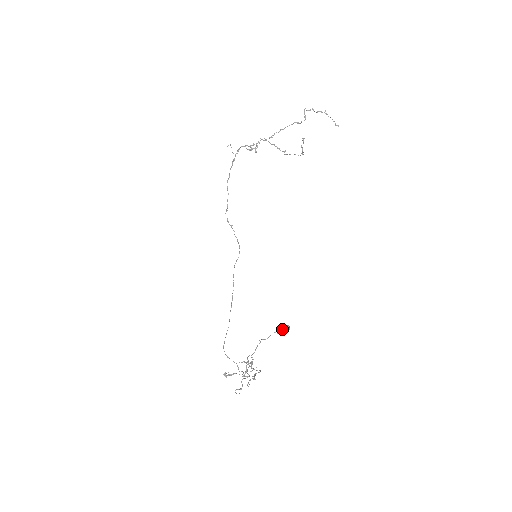
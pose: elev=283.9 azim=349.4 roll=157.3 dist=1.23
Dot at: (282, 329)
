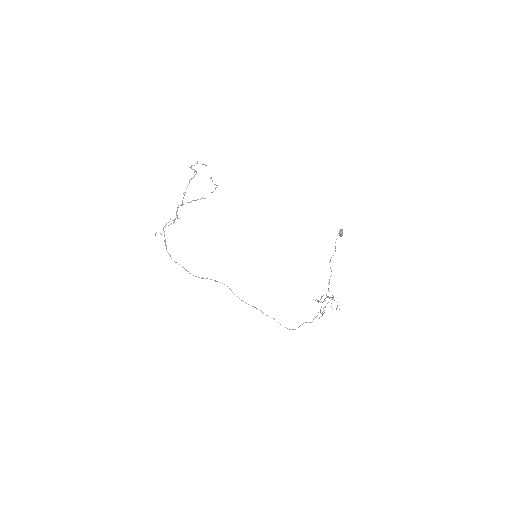
Dot at: (340, 234)
